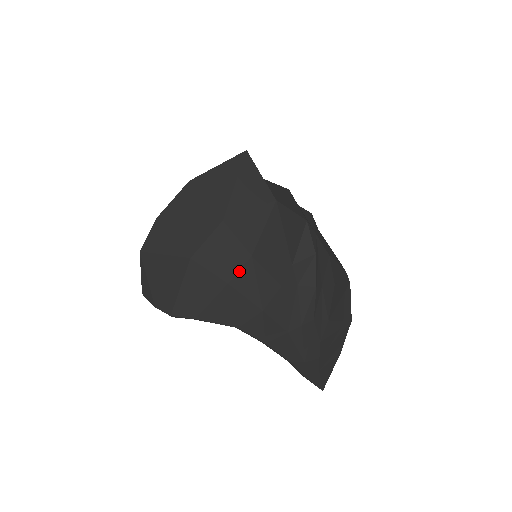
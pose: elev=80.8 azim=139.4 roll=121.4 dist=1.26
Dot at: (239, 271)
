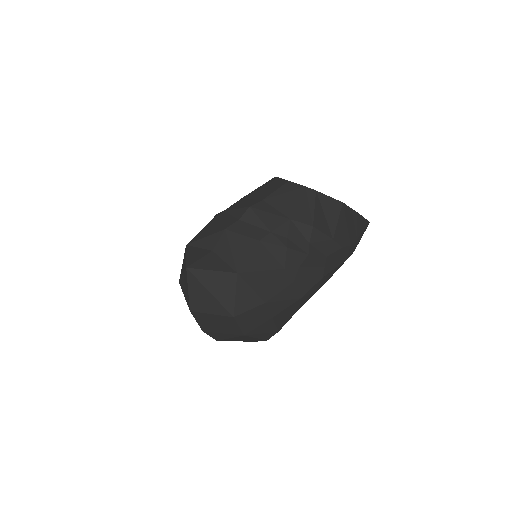
Dot at: (269, 311)
